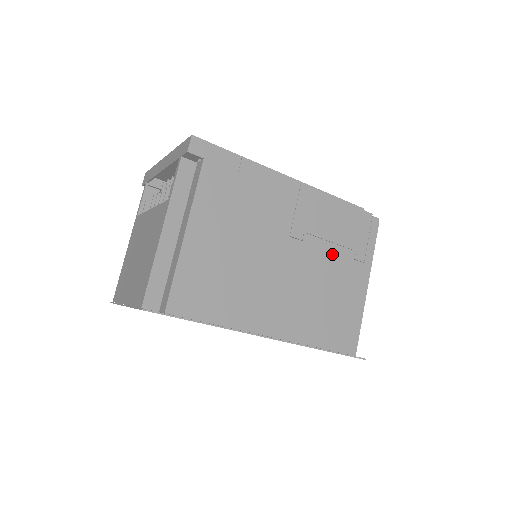
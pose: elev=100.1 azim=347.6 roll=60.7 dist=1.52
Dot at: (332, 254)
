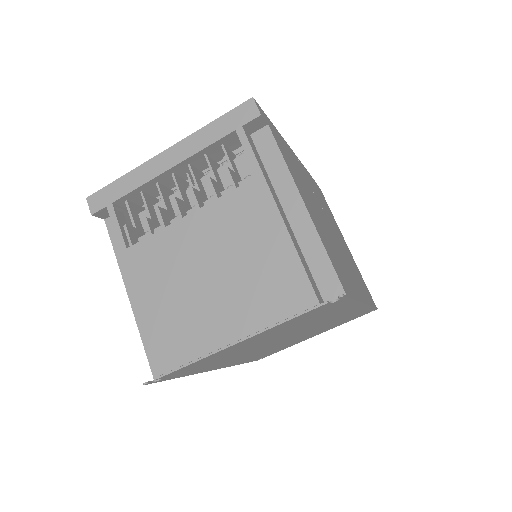
Dot at: (332, 221)
